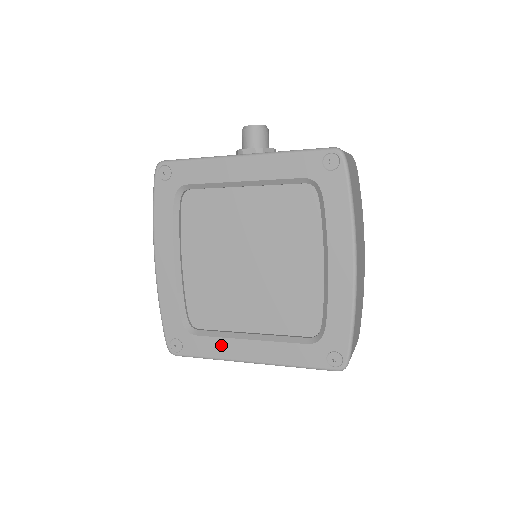
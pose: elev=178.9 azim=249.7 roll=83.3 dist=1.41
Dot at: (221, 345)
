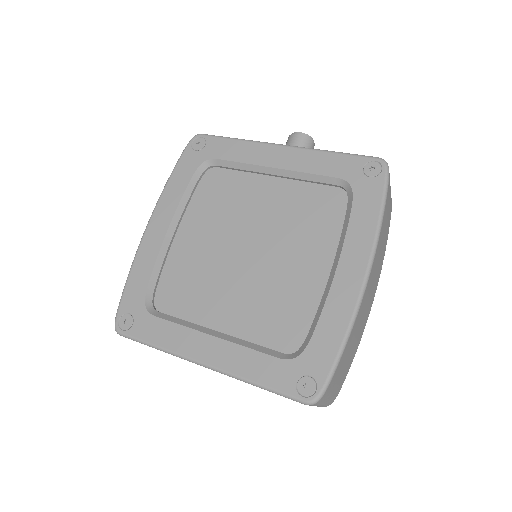
Dot at: (177, 334)
